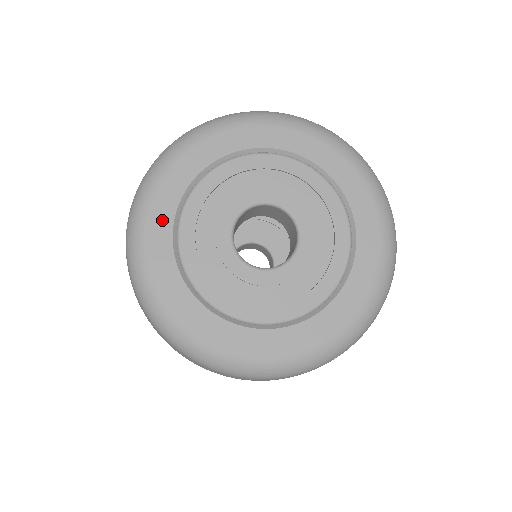
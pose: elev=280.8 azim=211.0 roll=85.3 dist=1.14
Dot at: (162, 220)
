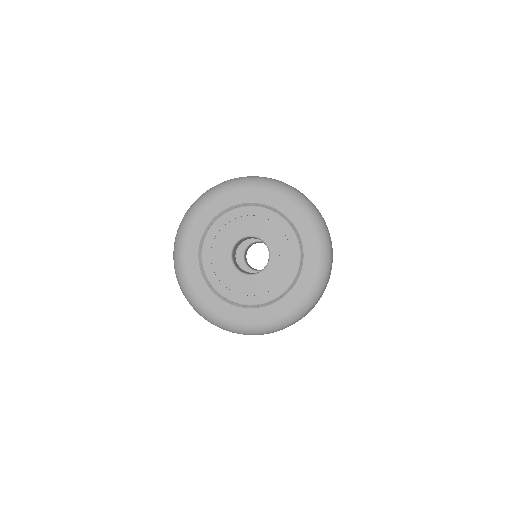
Dot at: (216, 207)
